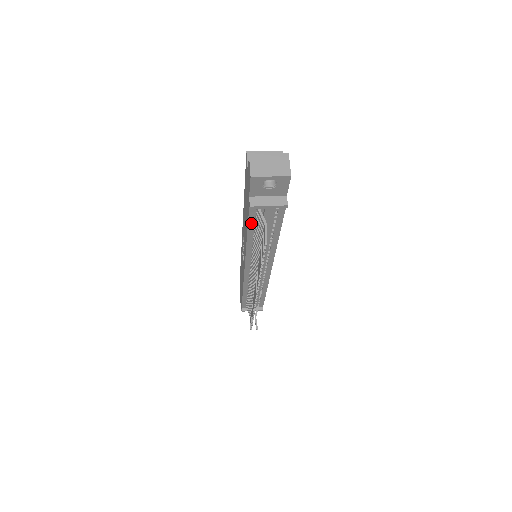
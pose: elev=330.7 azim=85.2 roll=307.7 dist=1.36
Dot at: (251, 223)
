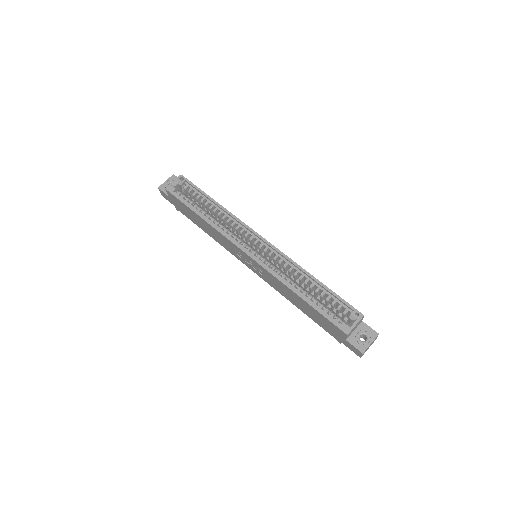
Dot at: occluded
